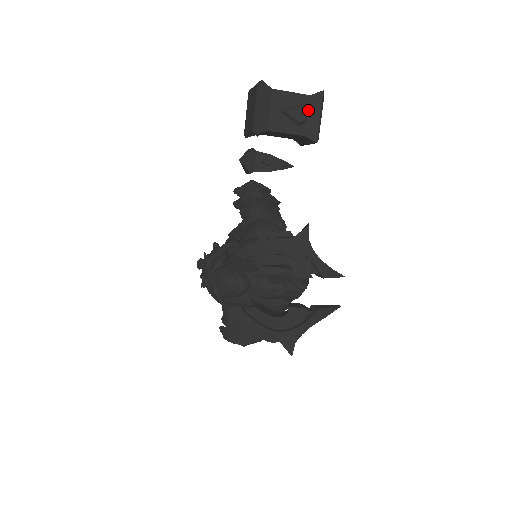
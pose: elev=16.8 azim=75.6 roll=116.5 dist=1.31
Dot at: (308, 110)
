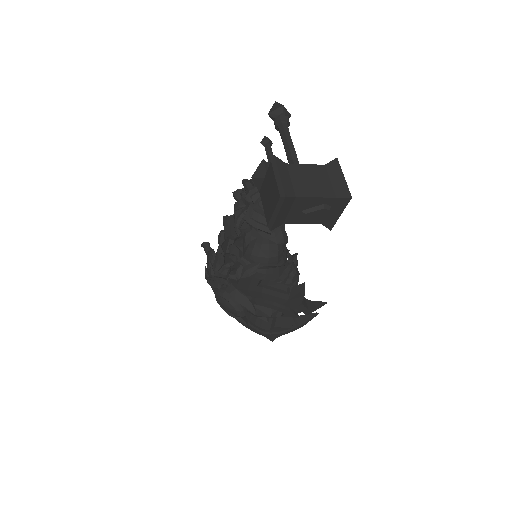
Dot at: (330, 207)
